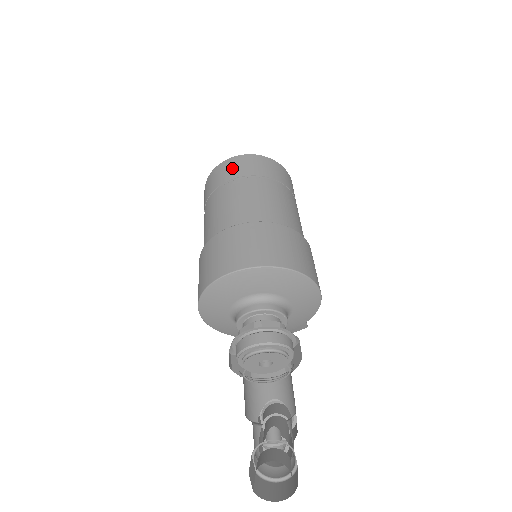
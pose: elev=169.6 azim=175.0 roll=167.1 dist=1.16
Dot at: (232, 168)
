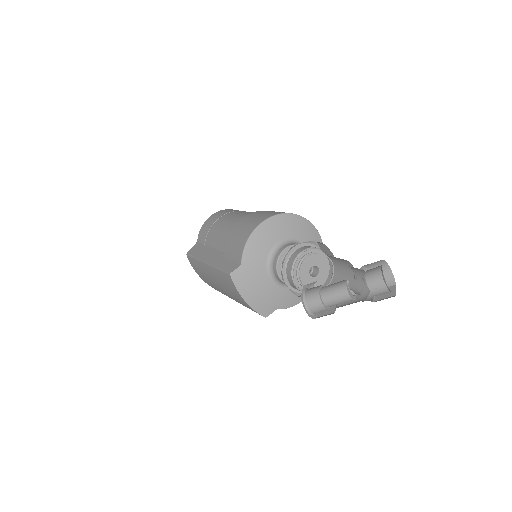
Dot at: occluded
